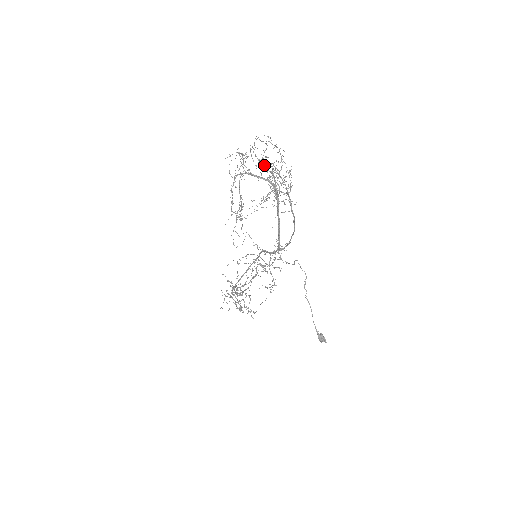
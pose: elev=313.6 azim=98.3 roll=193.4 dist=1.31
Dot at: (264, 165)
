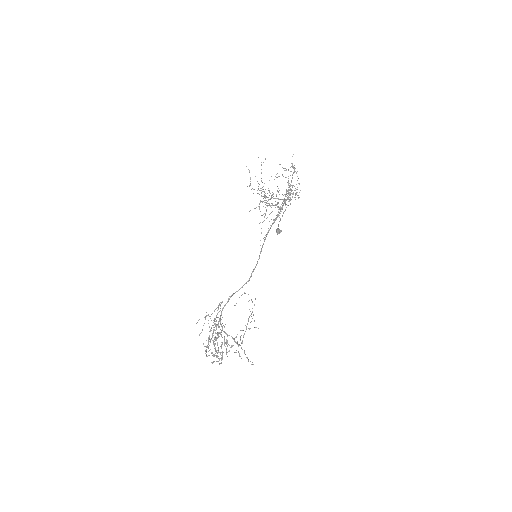
Dot at: occluded
